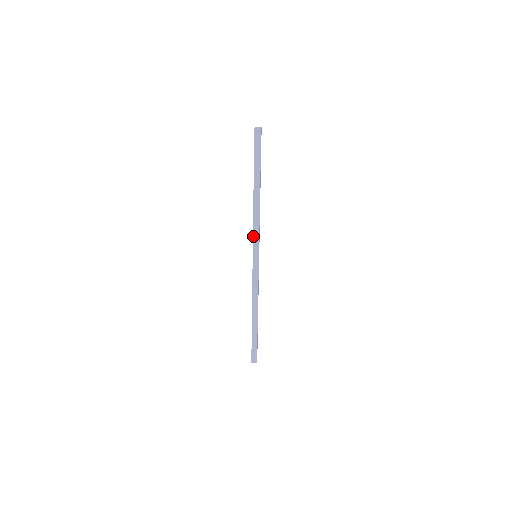
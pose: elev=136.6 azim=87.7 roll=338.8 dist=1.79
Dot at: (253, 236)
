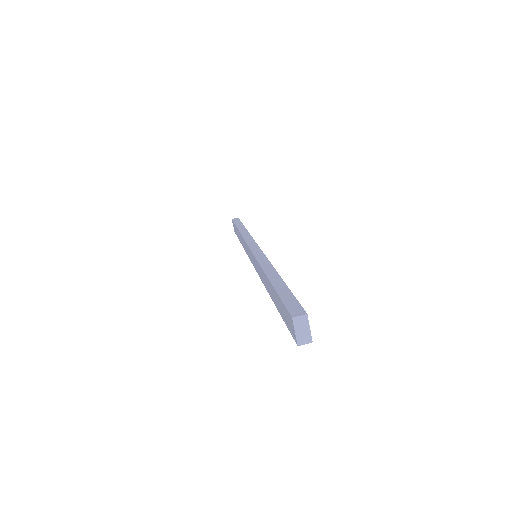
Dot at: occluded
